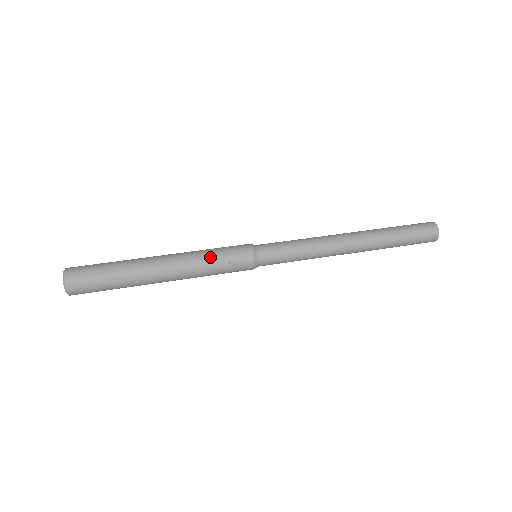
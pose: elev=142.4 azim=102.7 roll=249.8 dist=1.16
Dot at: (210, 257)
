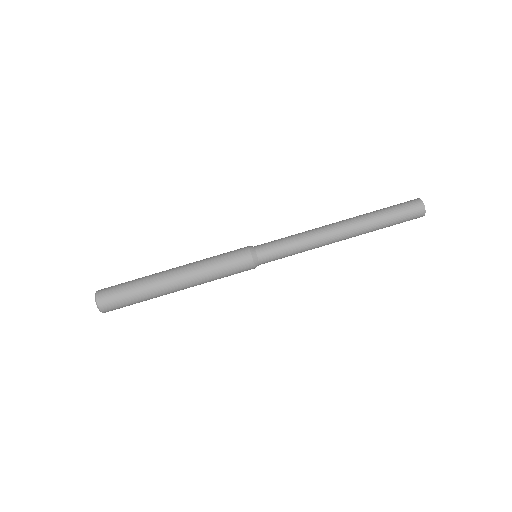
Dot at: (218, 276)
